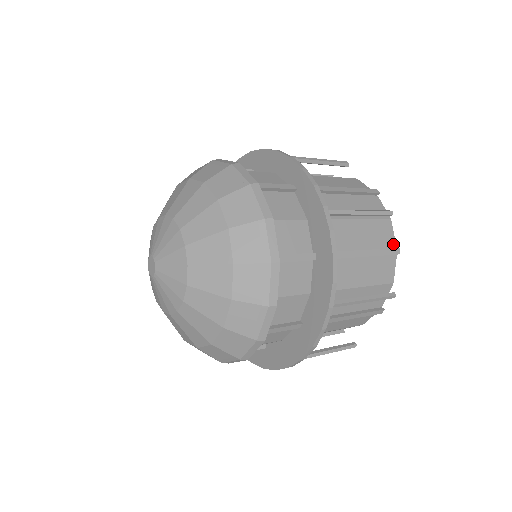
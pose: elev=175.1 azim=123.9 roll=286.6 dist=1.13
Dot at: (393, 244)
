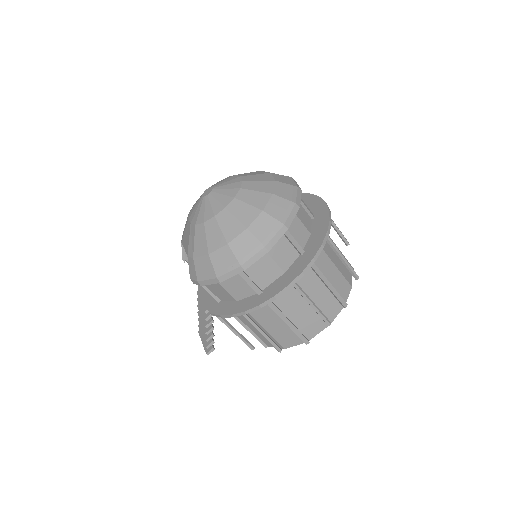
Dot at: occluded
